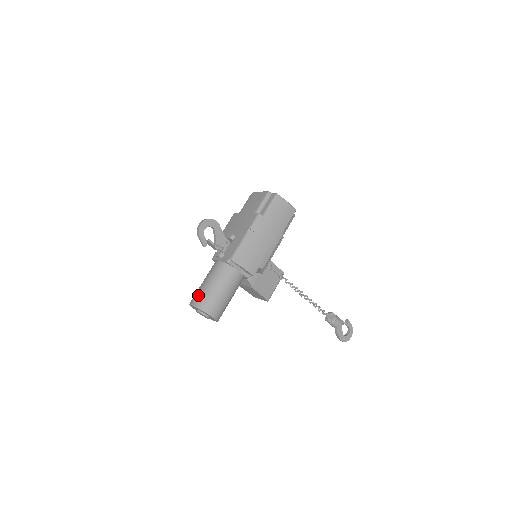
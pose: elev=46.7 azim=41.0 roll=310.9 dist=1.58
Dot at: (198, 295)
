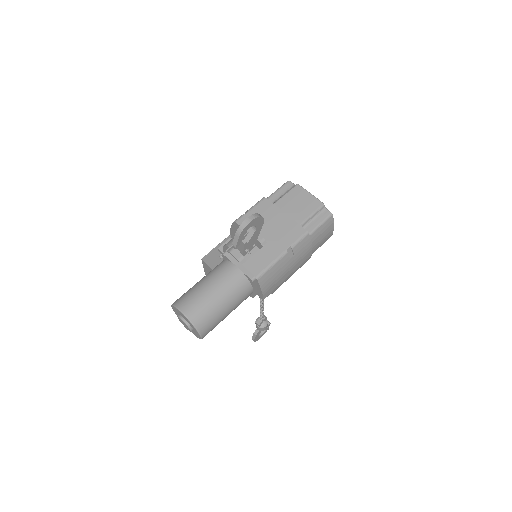
Dot at: (197, 305)
